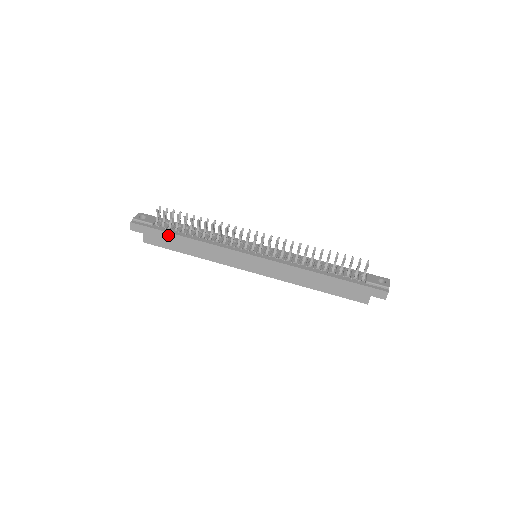
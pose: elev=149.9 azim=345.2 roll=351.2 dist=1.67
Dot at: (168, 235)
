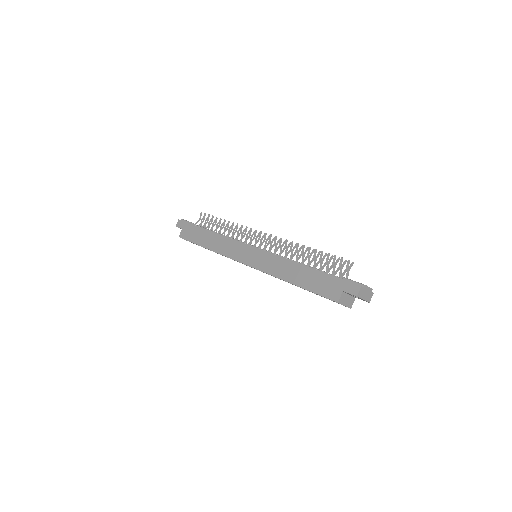
Dot at: (198, 229)
